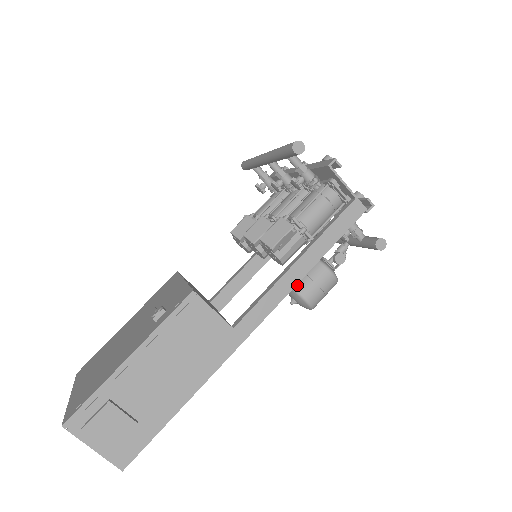
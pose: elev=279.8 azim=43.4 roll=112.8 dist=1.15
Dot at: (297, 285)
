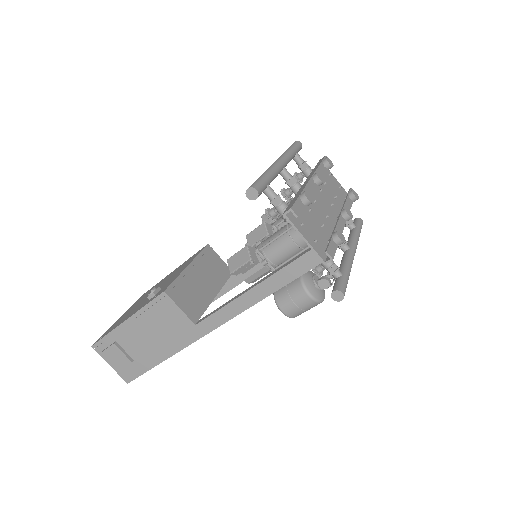
Dot at: (277, 296)
